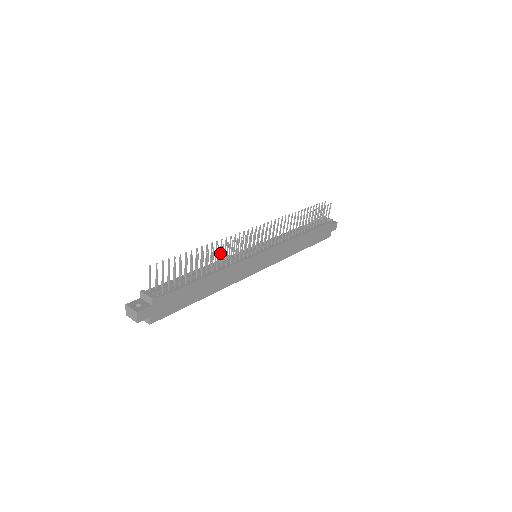
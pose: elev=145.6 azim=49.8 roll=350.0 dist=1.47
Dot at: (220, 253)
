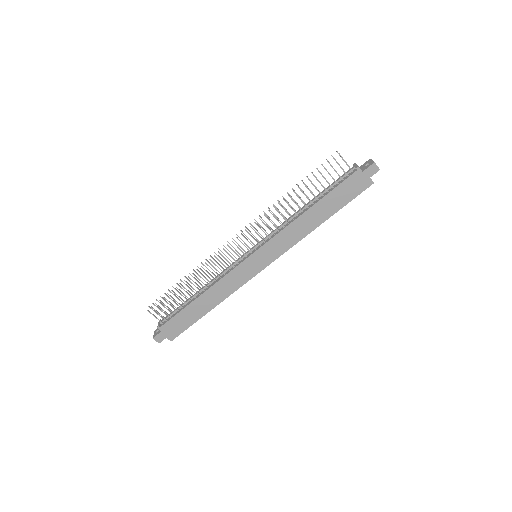
Dot at: occluded
